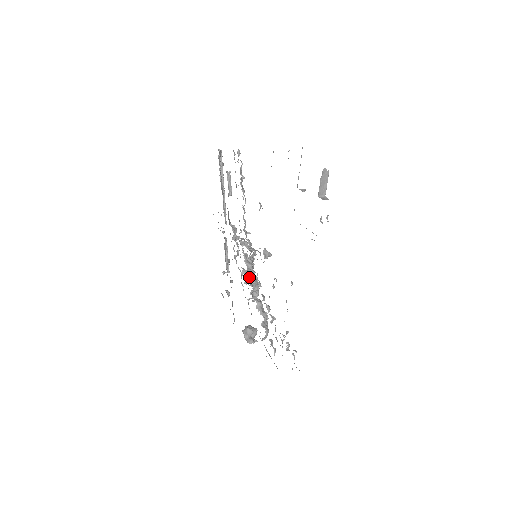
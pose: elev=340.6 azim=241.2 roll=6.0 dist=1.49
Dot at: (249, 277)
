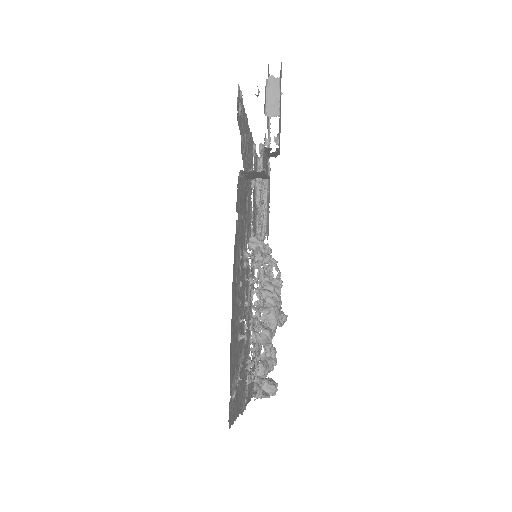
Dot at: (249, 287)
